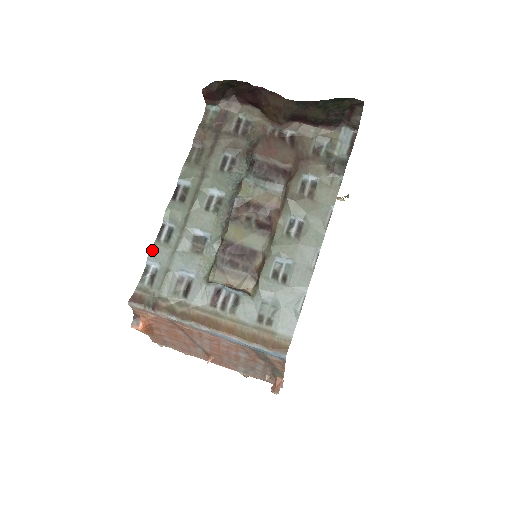
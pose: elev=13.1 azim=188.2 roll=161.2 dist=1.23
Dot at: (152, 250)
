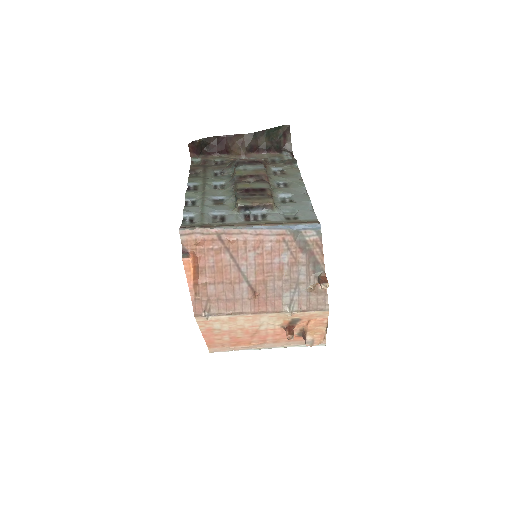
Dot at: (184, 209)
